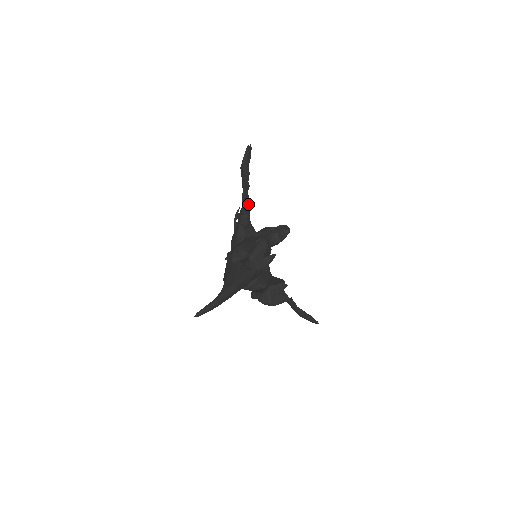
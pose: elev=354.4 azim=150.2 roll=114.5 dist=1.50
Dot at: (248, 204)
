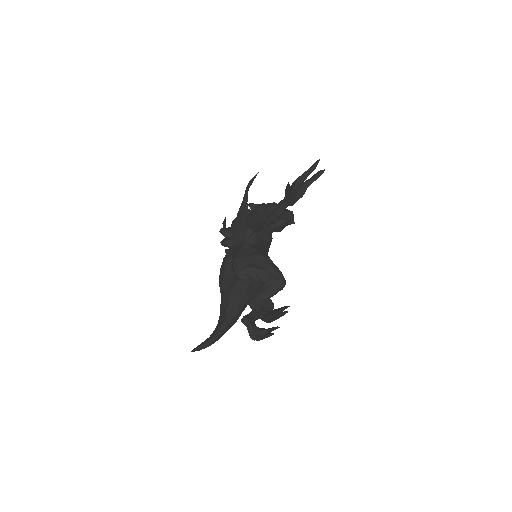
Dot at: (281, 217)
